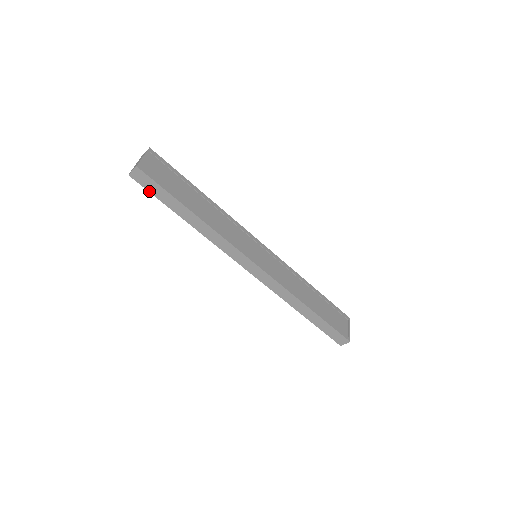
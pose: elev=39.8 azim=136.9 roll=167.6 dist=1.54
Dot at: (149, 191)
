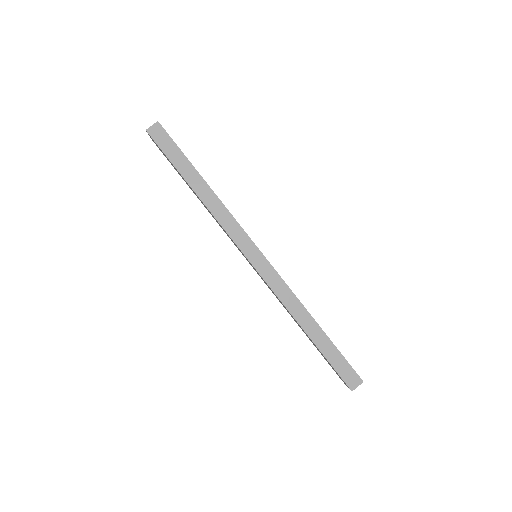
Dot at: (162, 150)
